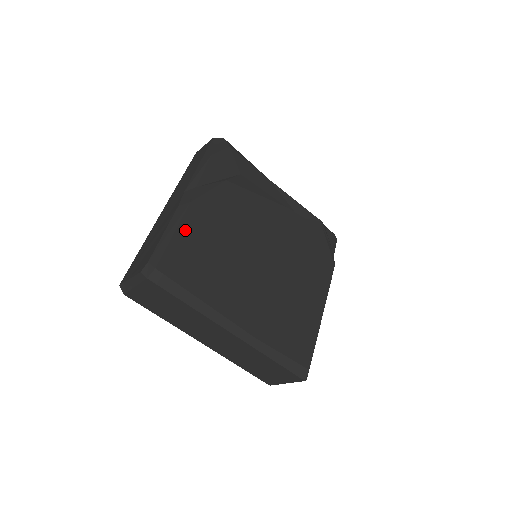
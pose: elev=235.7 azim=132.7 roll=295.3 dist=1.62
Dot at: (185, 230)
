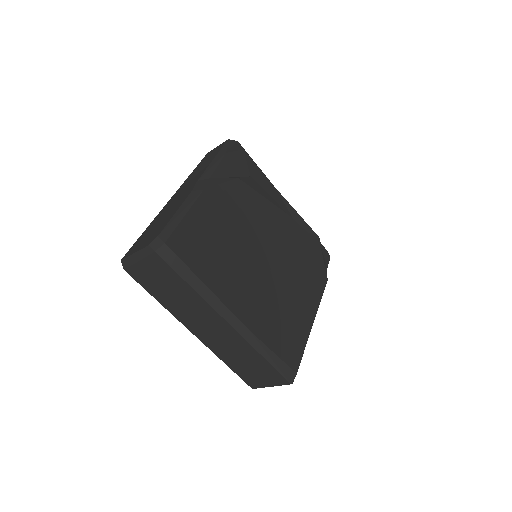
Dot at: (196, 214)
